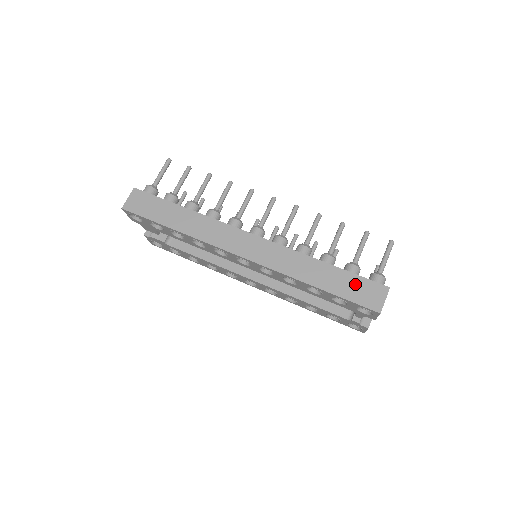
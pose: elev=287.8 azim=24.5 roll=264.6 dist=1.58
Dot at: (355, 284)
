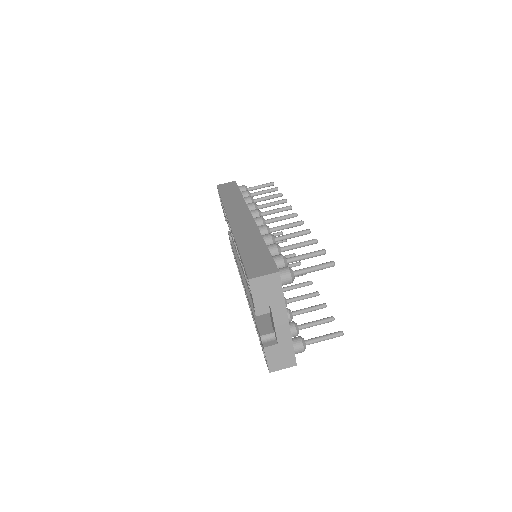
Dot at: (262, 258)
